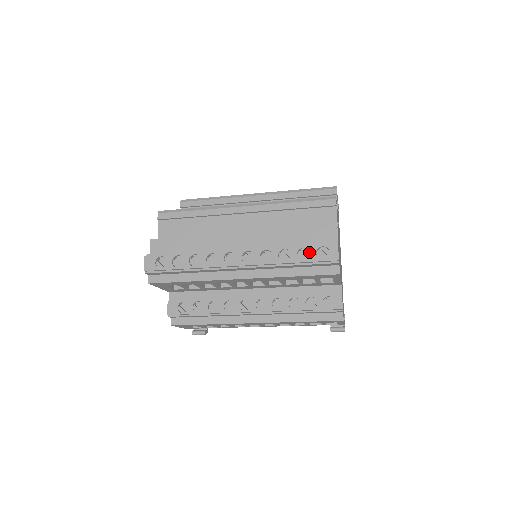
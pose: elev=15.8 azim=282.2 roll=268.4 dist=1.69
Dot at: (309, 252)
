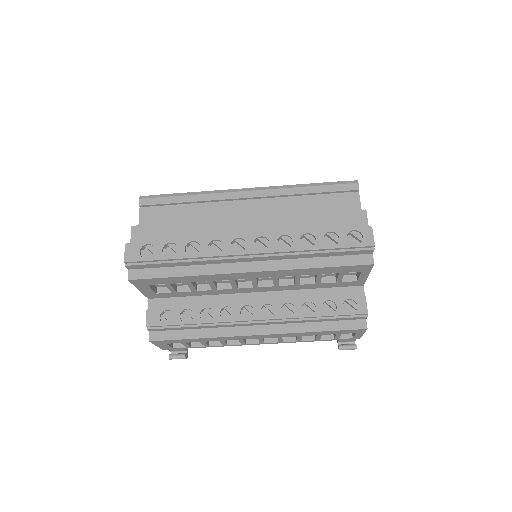
Dot at: (337, 237)
